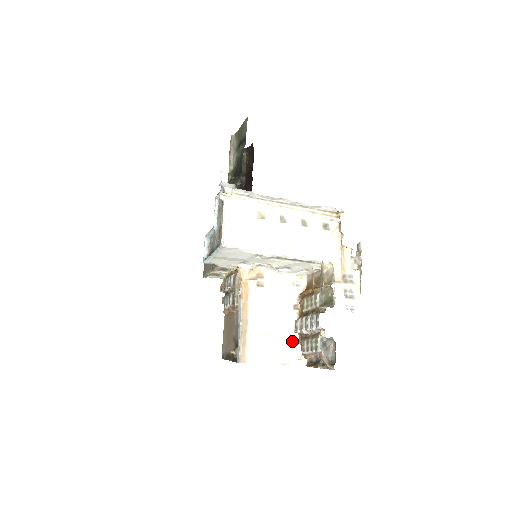
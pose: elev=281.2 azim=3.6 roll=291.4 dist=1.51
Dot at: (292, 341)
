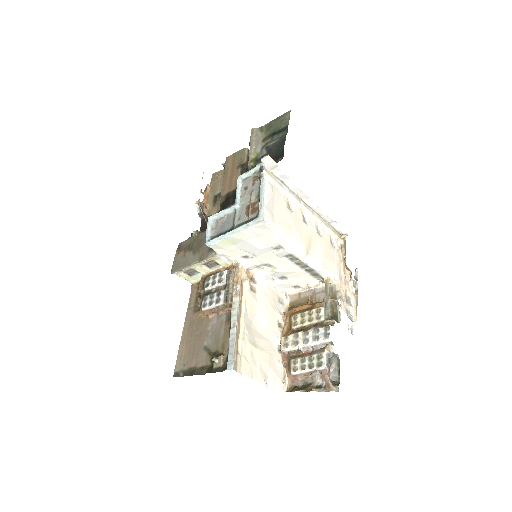
Dot at: (276, 360)
